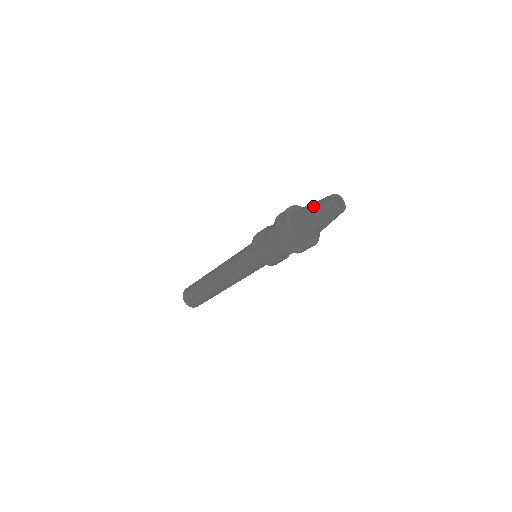
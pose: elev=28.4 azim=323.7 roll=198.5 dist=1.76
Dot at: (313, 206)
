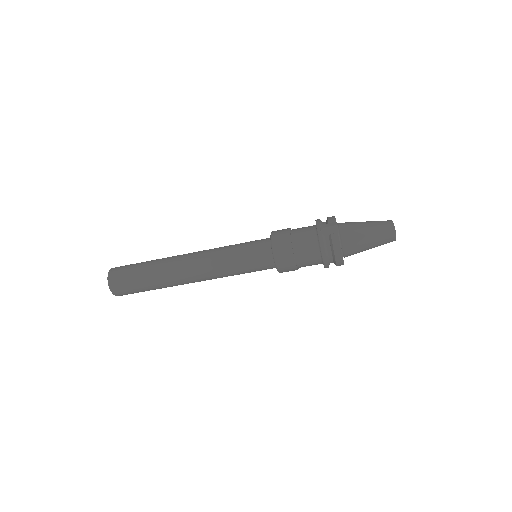
Dot at: occluded
